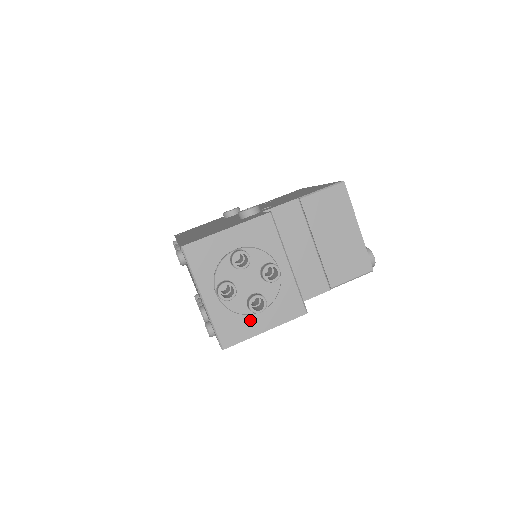
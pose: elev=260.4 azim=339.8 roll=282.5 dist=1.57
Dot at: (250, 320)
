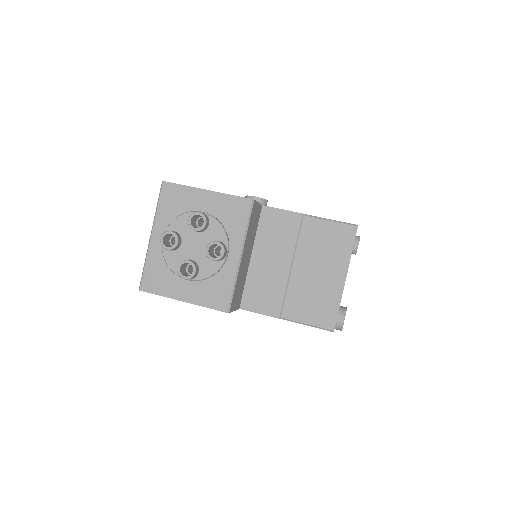
Dot at: (176, 281)
